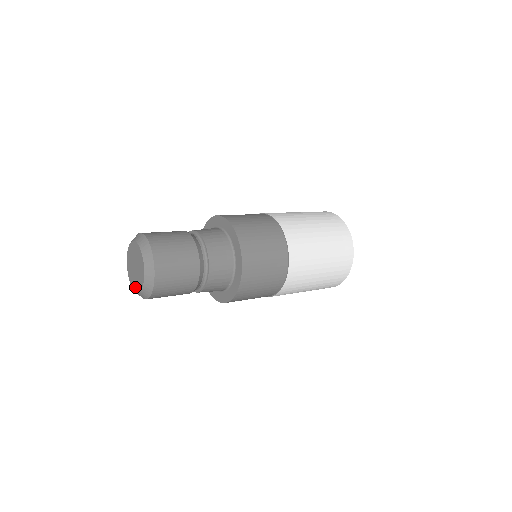
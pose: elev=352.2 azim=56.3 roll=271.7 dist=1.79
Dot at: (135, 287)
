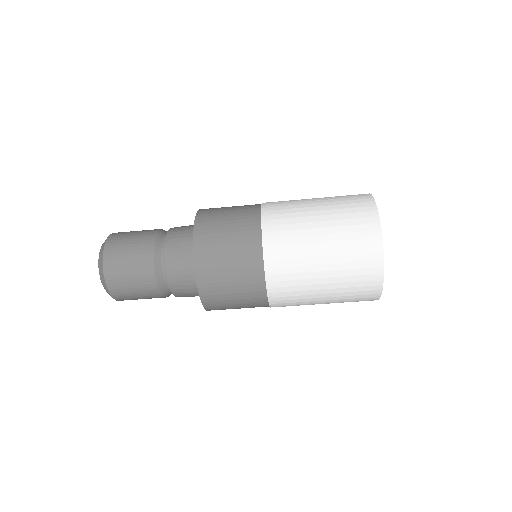
Dot at: occluded
